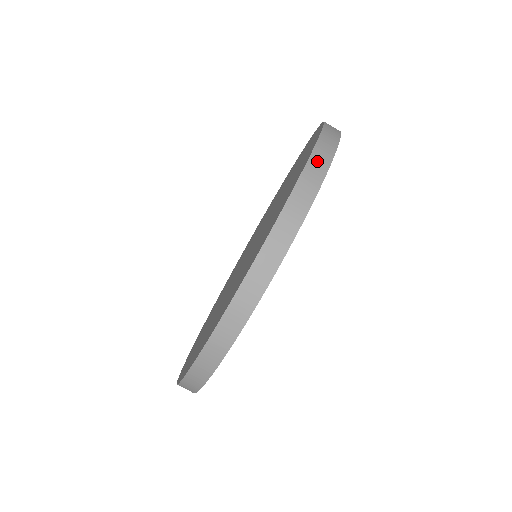
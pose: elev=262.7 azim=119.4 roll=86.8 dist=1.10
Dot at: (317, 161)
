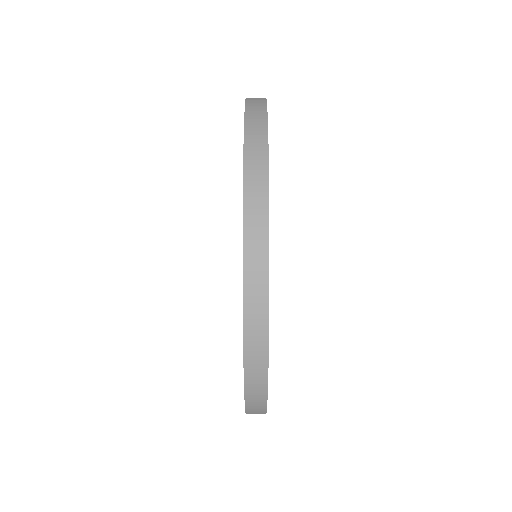
Dot at: (253, 154)
